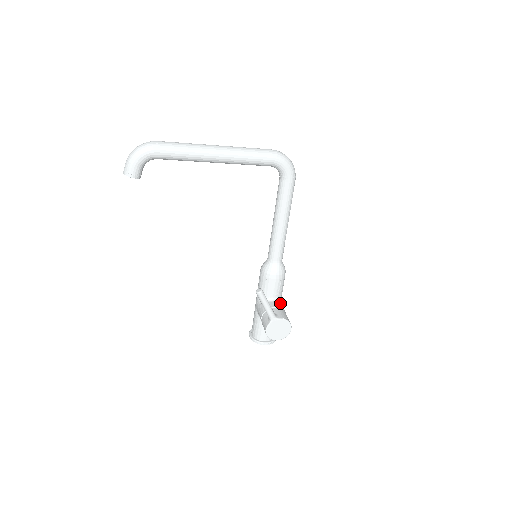
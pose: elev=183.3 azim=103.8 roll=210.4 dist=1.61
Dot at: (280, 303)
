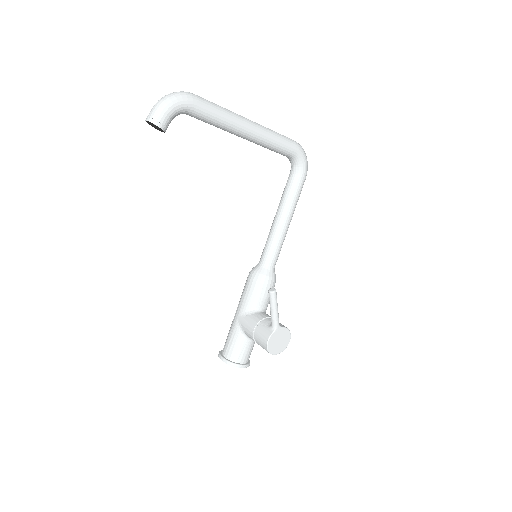
Dot at: occluded
